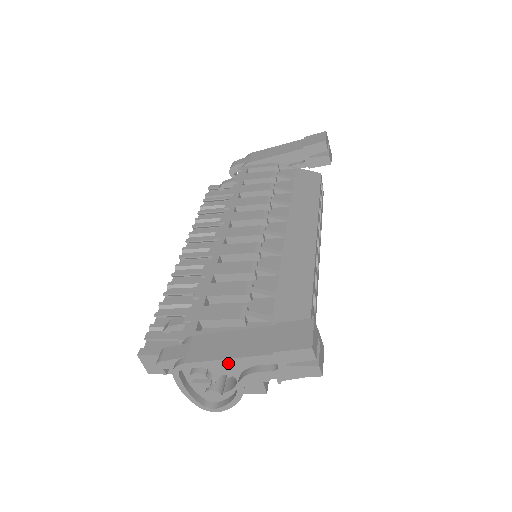
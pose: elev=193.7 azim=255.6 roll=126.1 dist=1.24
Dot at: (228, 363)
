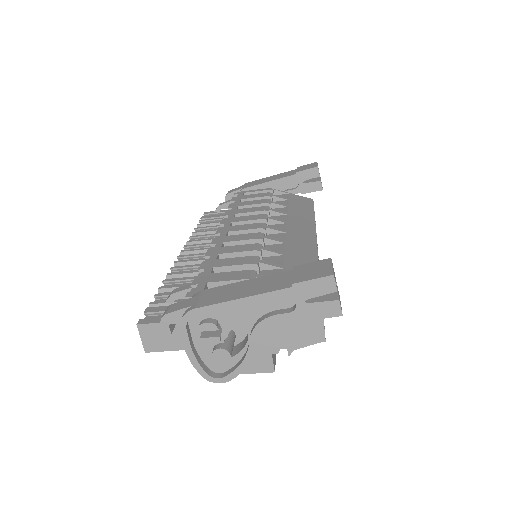
Dot at: (243, 304)
